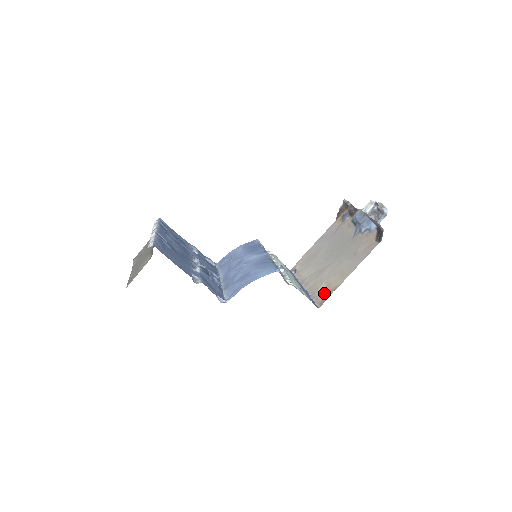
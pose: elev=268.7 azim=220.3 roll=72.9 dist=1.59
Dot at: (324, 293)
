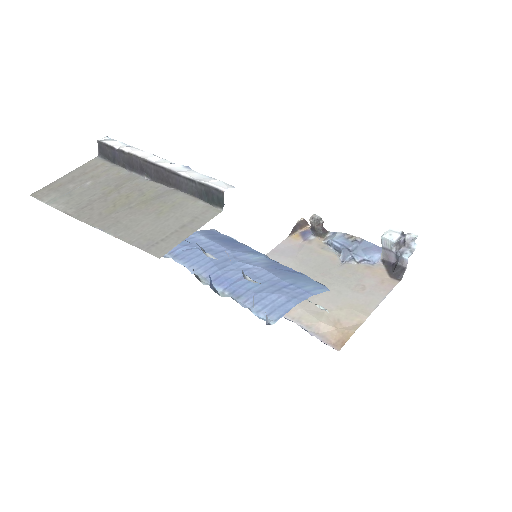
Dot at: (335, 331)
